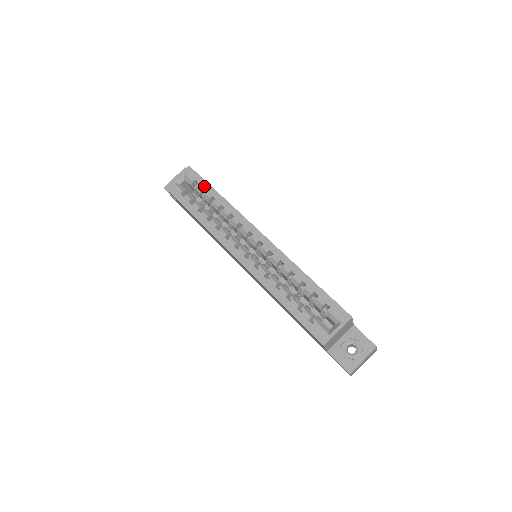
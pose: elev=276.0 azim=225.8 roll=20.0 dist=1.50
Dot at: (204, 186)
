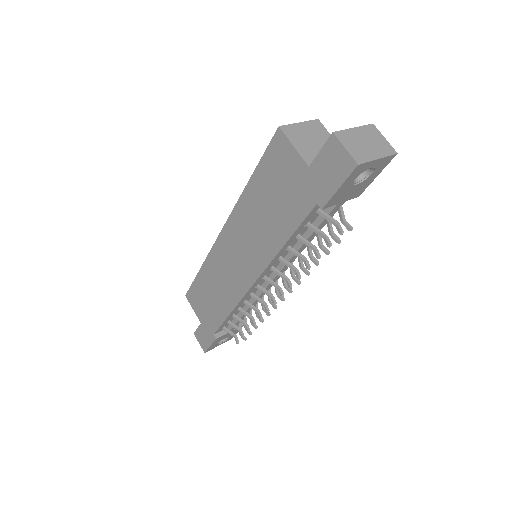
Dot at: occluded
